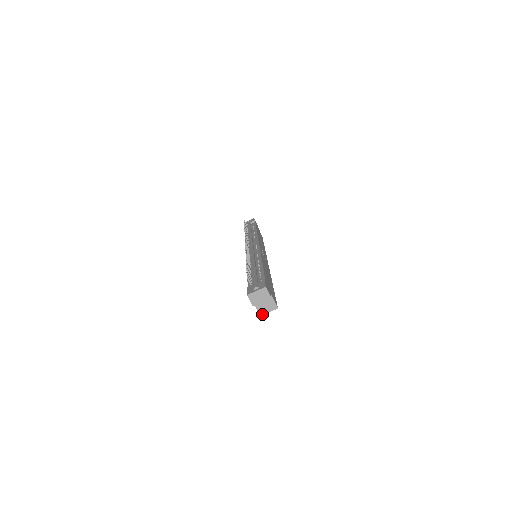
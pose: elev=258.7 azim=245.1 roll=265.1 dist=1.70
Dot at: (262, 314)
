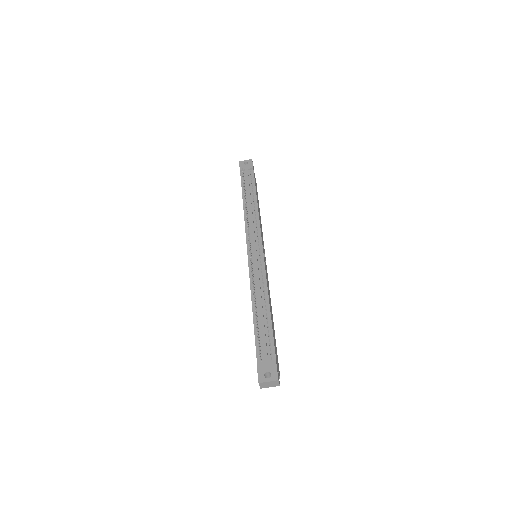
Dot at: occluded
